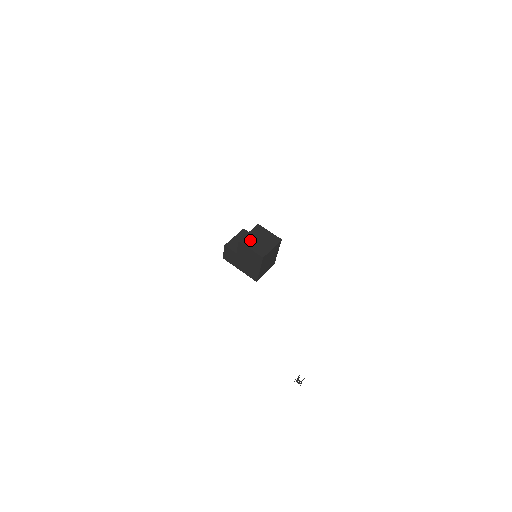
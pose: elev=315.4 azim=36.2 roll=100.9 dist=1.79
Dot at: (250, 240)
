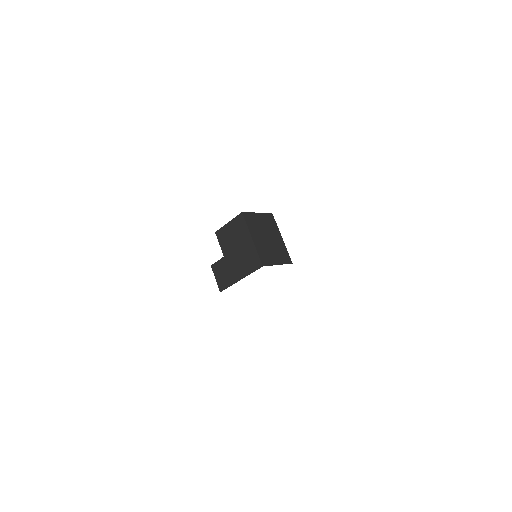
Dot at: occluded
